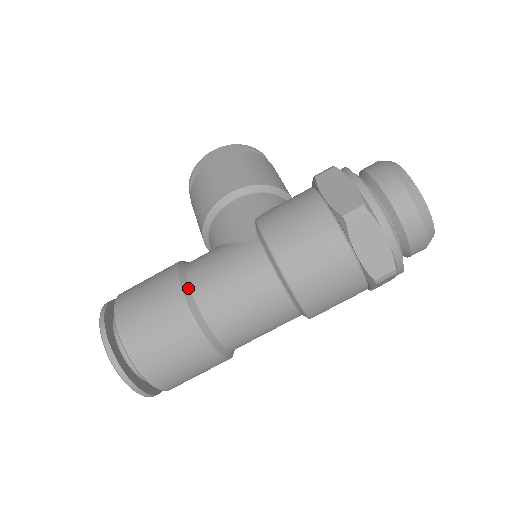
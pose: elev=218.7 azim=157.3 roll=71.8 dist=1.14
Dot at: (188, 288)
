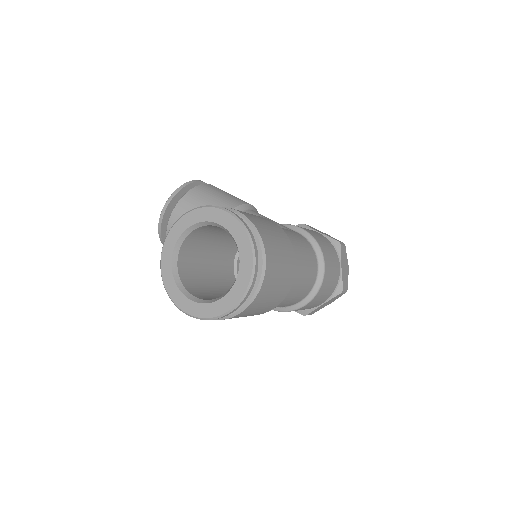
Dot at: occluded
